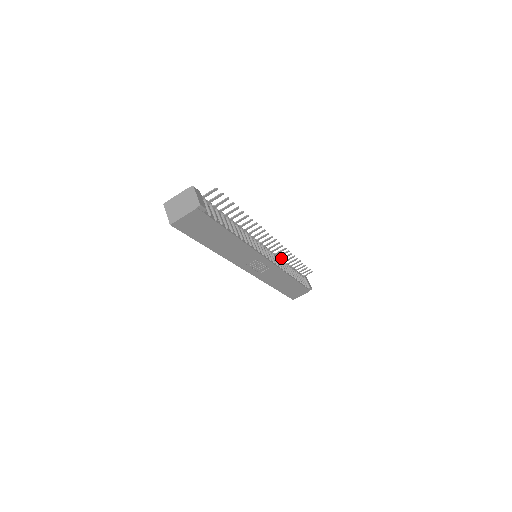
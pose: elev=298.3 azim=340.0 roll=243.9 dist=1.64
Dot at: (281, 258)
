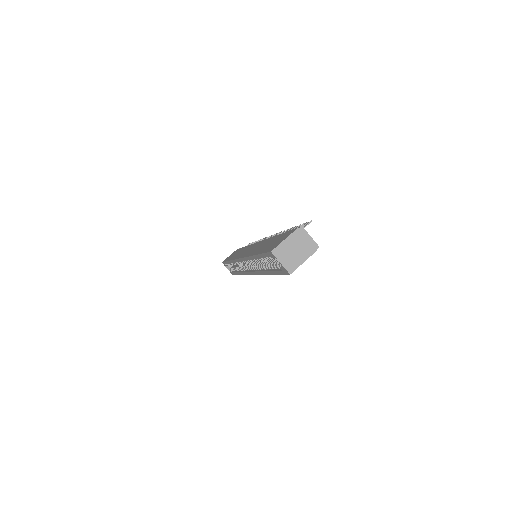
Dot at: occluded
